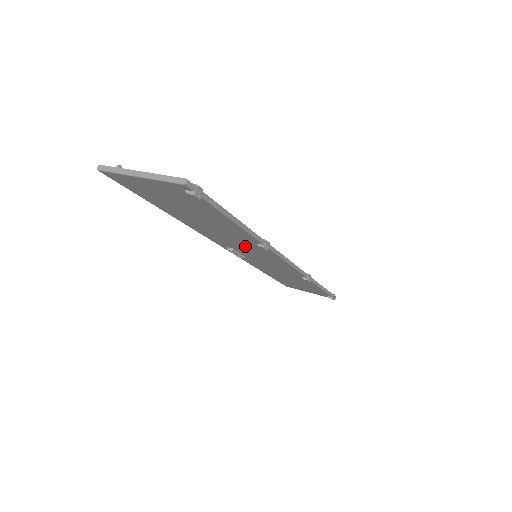
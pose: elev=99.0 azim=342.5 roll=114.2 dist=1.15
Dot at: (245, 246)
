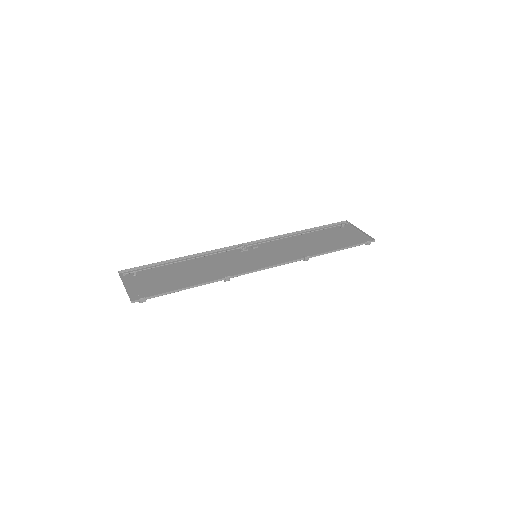
Dot at: (232, 265)
